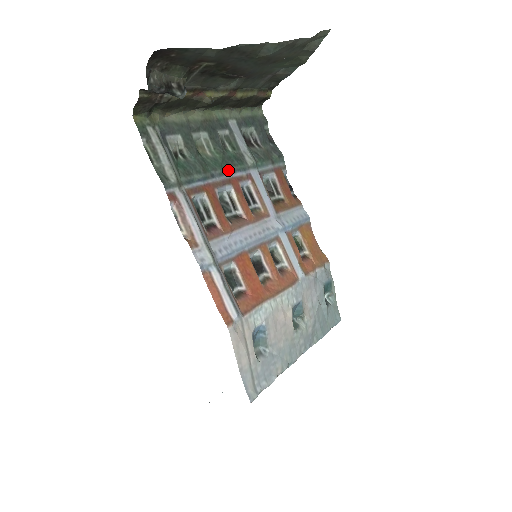
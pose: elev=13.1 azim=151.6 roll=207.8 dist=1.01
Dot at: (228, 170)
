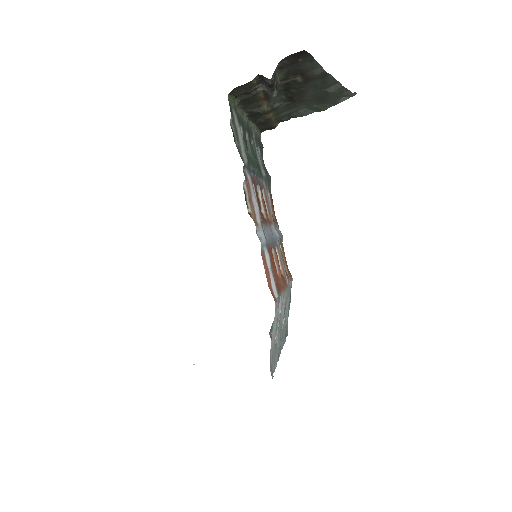
Dot at: (259, 173)
